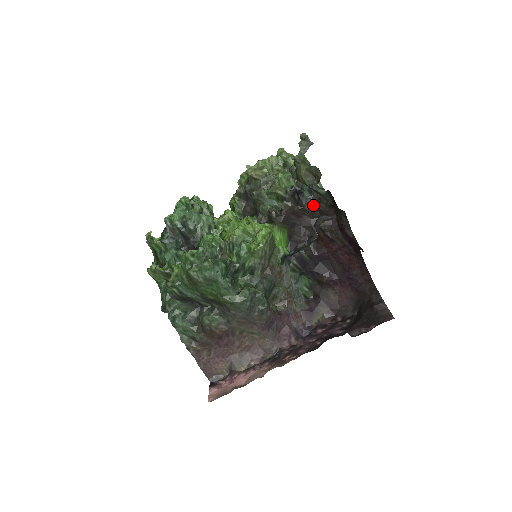
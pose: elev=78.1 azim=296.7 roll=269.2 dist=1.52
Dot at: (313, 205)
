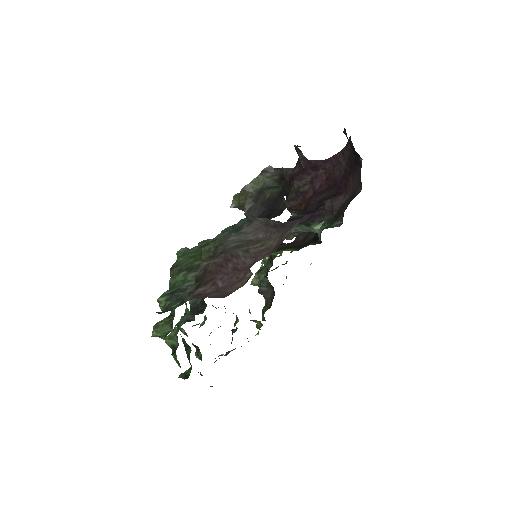
Dot at: occluded
